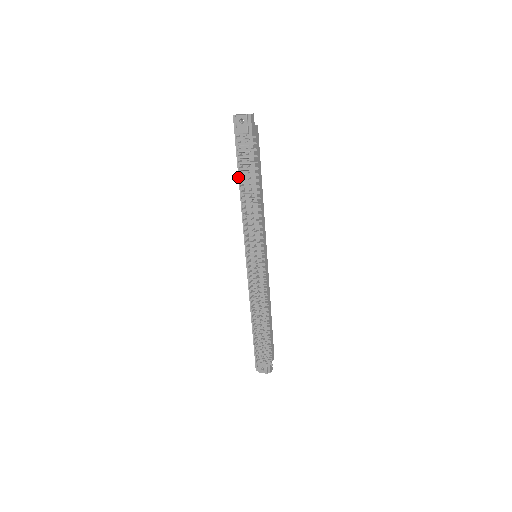
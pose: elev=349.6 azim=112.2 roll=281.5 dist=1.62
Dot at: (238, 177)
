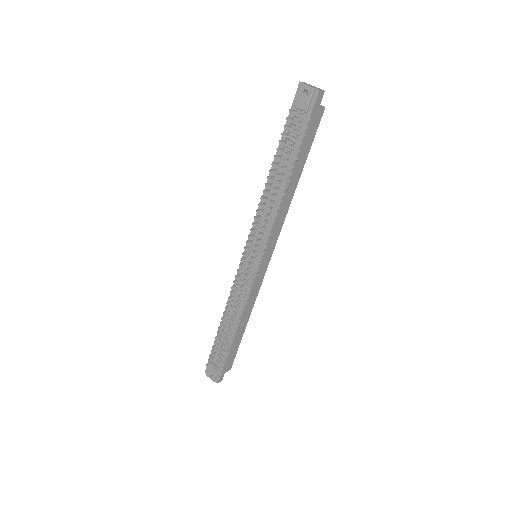
Dot at: (274, 158)
